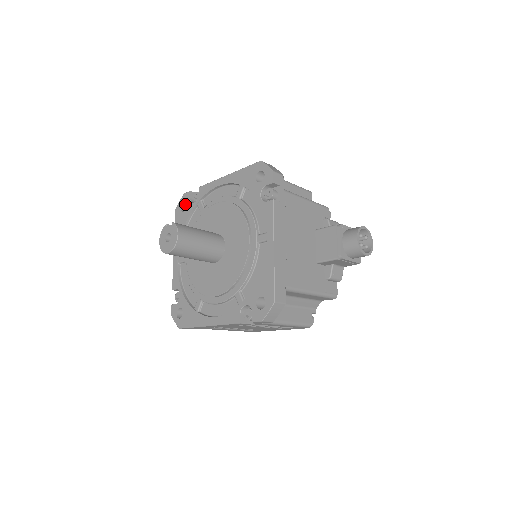
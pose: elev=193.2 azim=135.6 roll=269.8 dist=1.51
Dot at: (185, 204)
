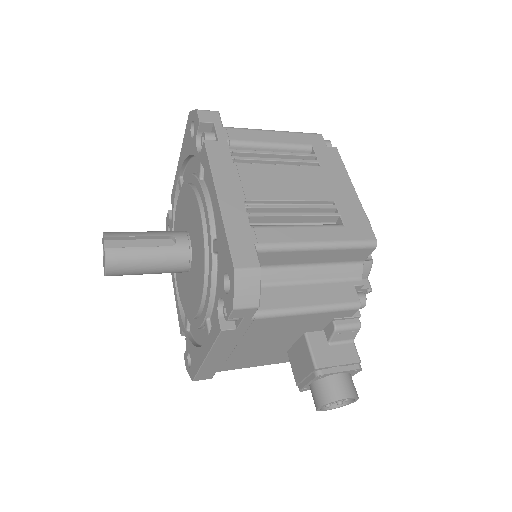
Dot at: occluded
